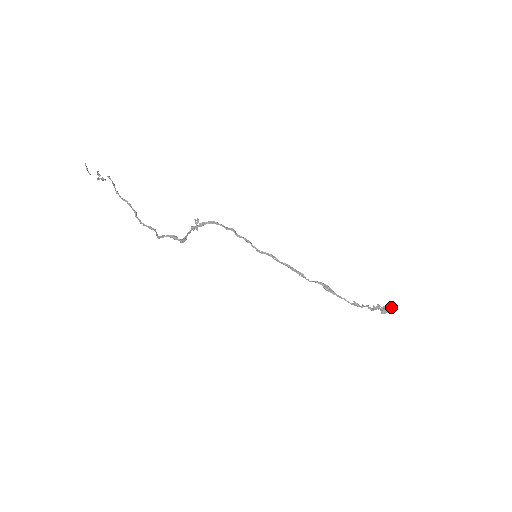
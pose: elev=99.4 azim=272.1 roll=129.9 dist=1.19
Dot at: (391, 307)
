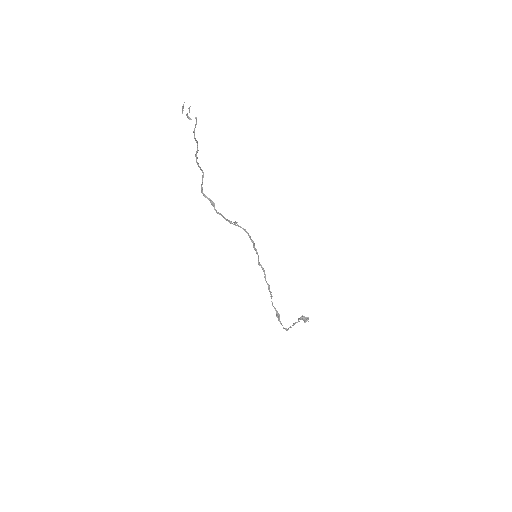
Dot at: (306, 320)
